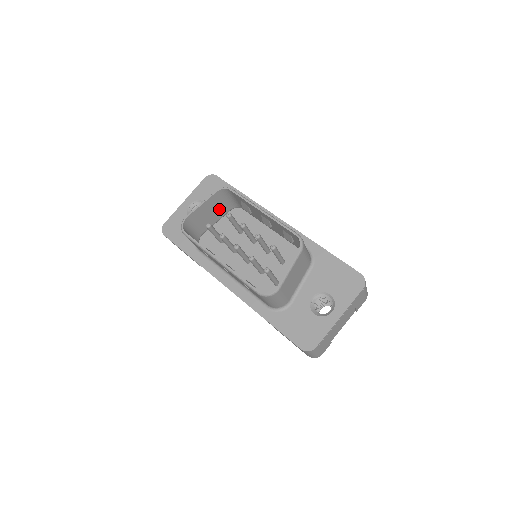
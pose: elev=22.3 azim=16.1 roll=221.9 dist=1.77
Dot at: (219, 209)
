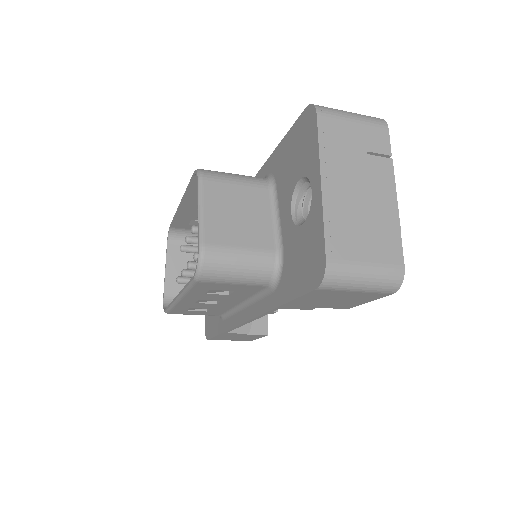
Dot at: occluded
